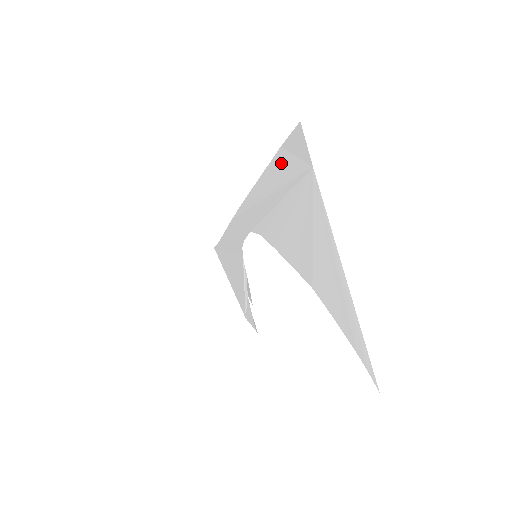
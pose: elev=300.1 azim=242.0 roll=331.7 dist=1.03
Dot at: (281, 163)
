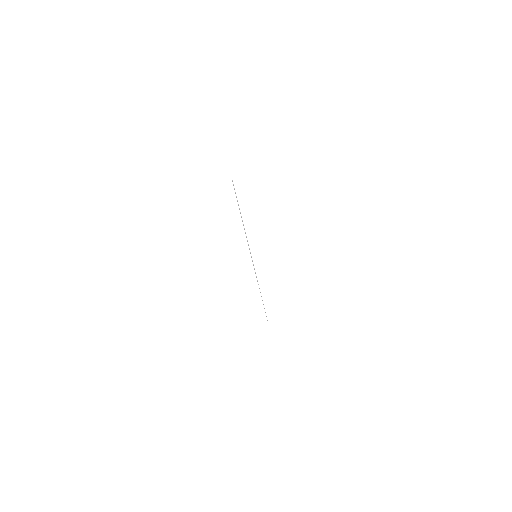
Dot at: occluded
